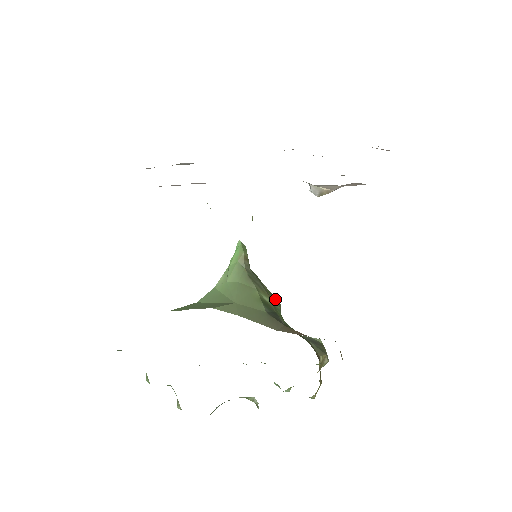
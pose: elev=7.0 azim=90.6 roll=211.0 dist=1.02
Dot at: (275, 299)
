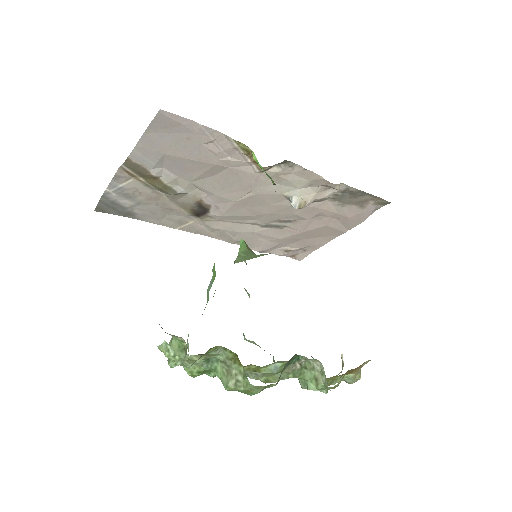
Dot at: occluded
